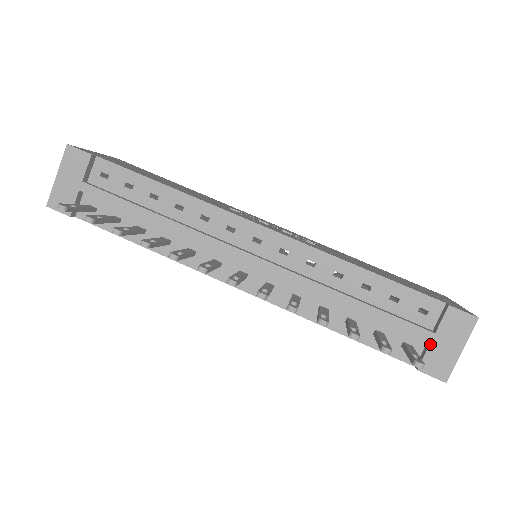
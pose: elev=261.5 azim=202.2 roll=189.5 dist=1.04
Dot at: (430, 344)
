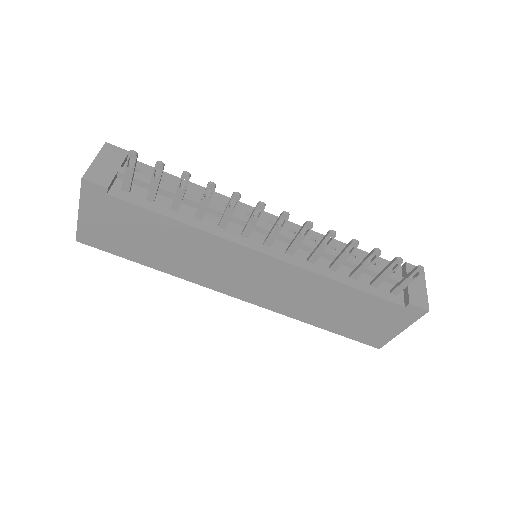
Dot at: (408, 286)
